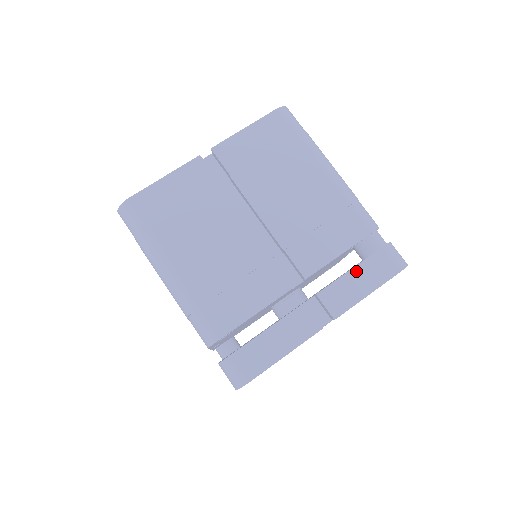
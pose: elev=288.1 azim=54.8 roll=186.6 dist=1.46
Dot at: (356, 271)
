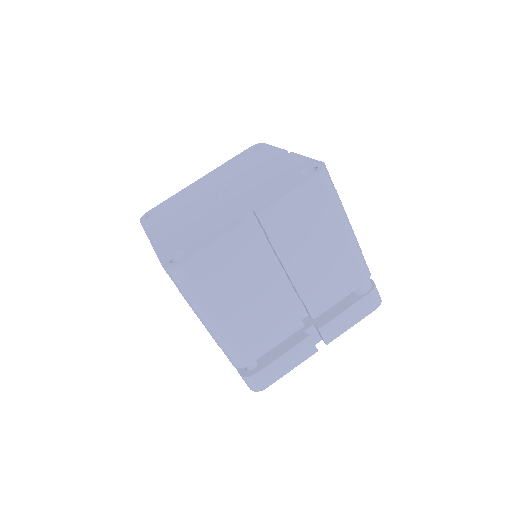
Dot at: (348, 311)
